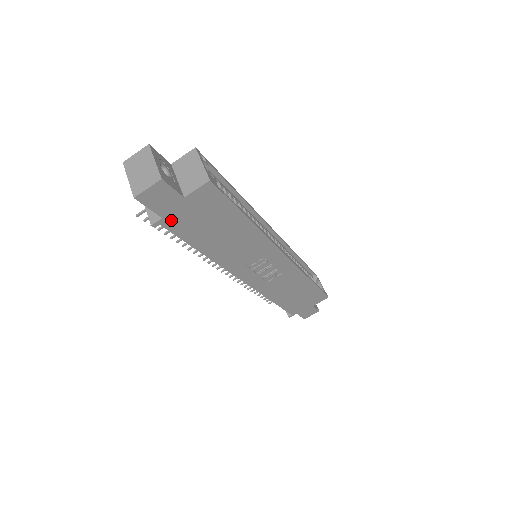
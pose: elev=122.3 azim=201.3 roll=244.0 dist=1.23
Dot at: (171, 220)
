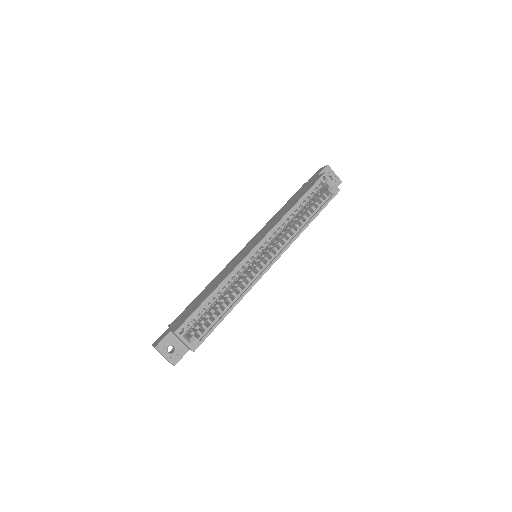
Dot at: occluded
